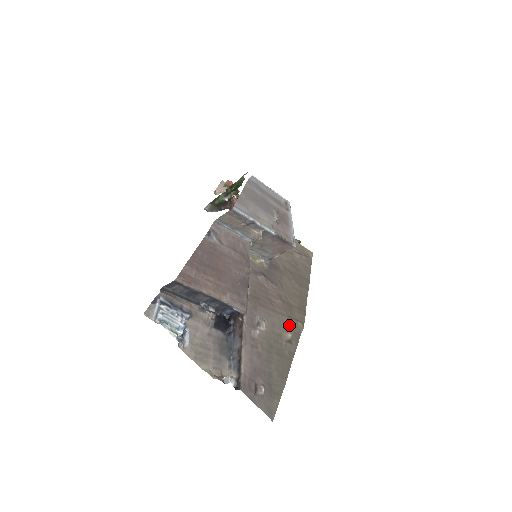
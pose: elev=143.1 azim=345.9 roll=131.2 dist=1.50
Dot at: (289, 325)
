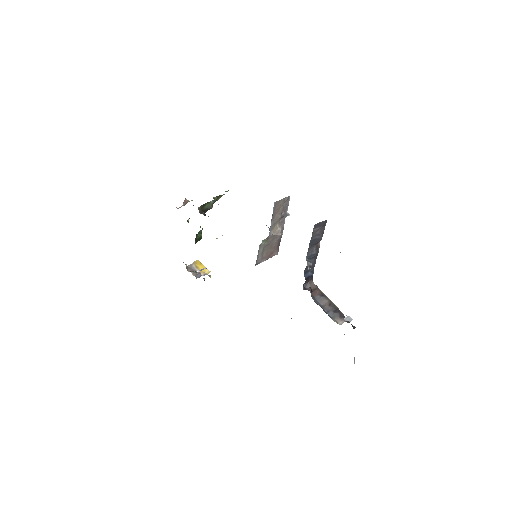
Dot at: occluded
